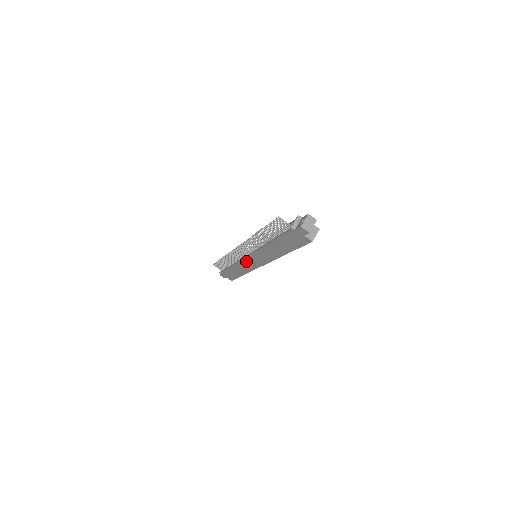
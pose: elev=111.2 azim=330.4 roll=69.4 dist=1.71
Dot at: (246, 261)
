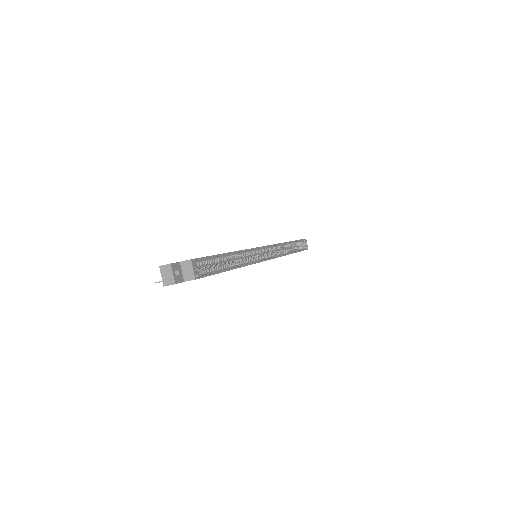
Dot at: occluded
